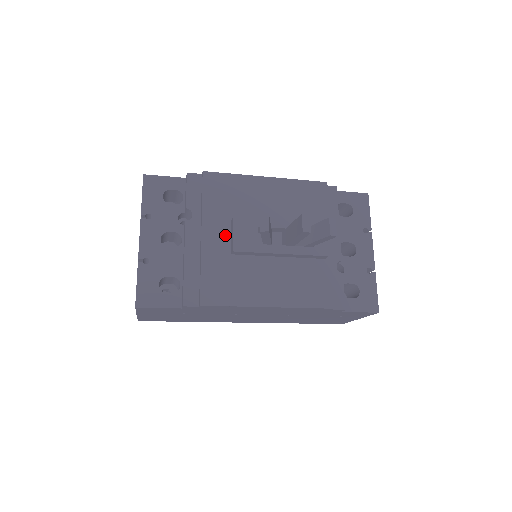
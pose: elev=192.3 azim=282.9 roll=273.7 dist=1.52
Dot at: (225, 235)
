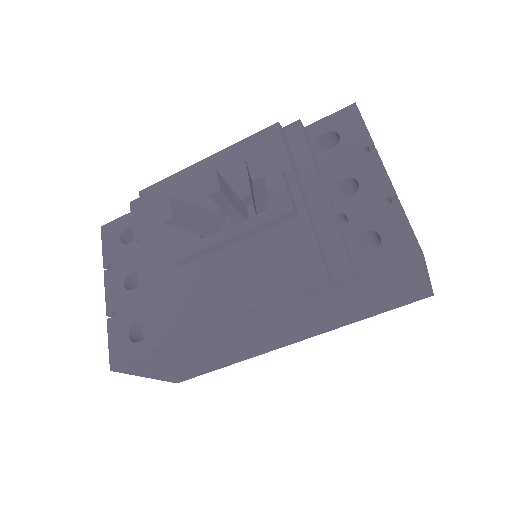
Dot at: (171, 248)
